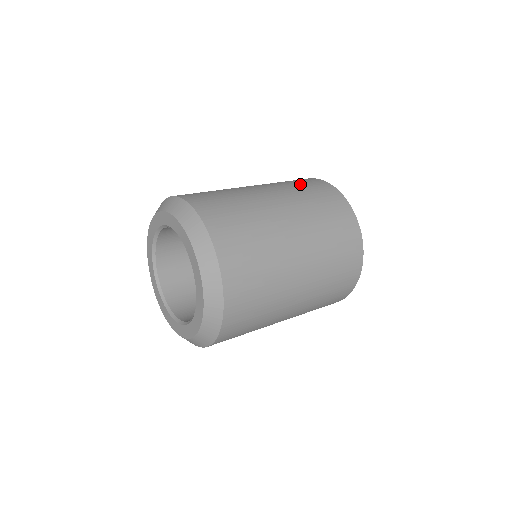
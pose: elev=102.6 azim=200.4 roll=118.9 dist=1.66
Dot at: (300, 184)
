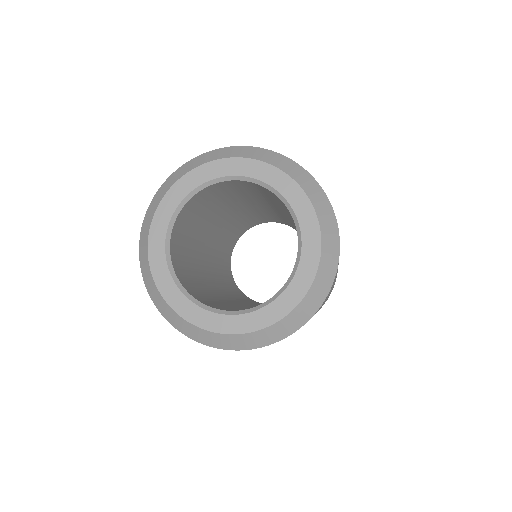
Dot at: occluded
